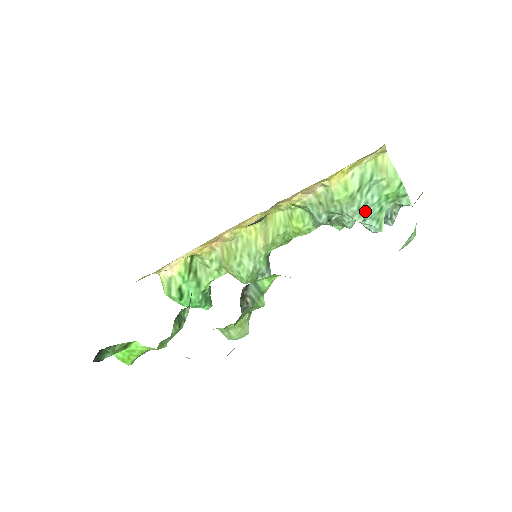
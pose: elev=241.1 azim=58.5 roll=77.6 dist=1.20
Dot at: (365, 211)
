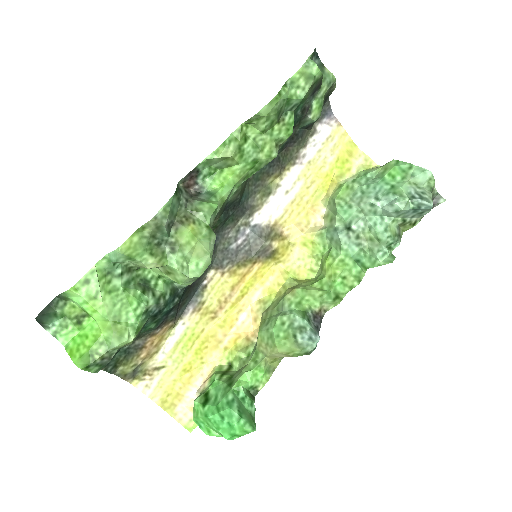
Dot at: (372, 192)
